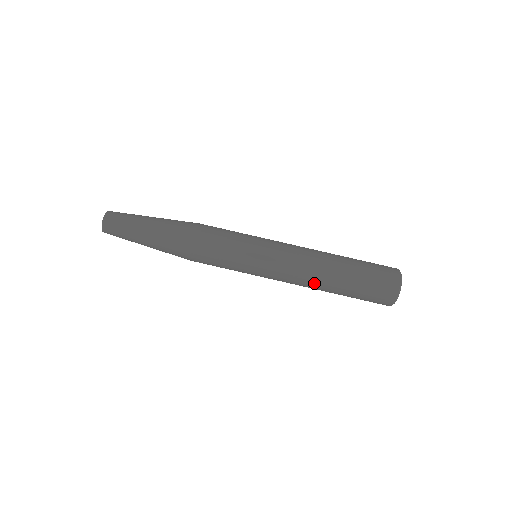
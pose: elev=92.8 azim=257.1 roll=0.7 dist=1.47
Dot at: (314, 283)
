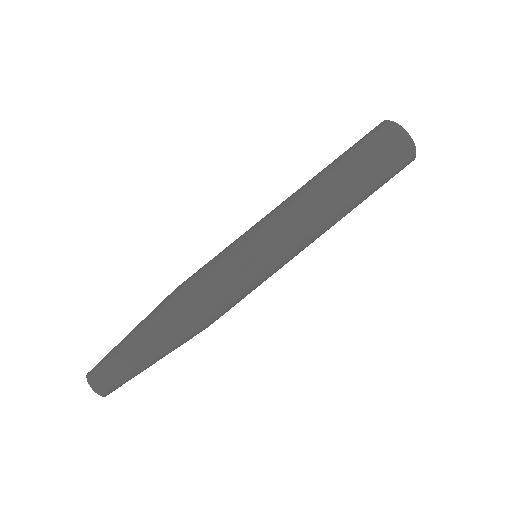
Dot at: occluded
